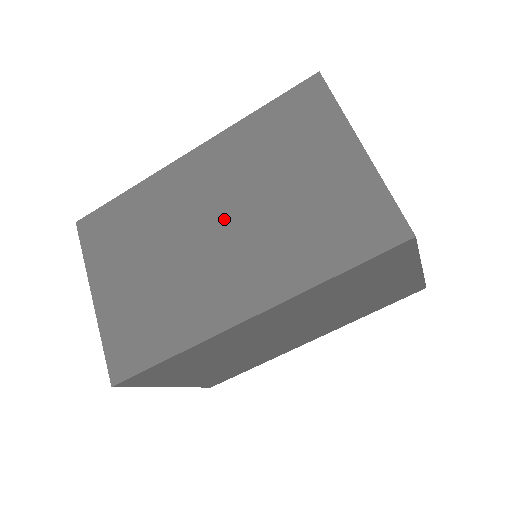
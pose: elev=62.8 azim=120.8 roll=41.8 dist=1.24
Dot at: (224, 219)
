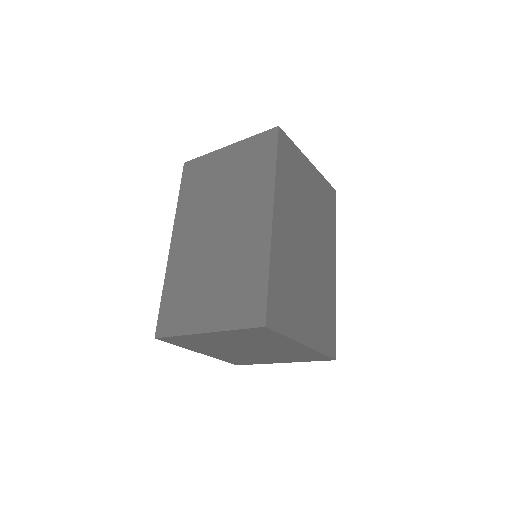
Dot at: (216, 224)
